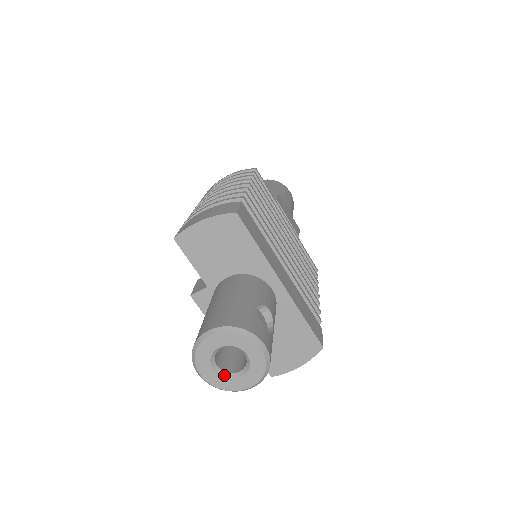
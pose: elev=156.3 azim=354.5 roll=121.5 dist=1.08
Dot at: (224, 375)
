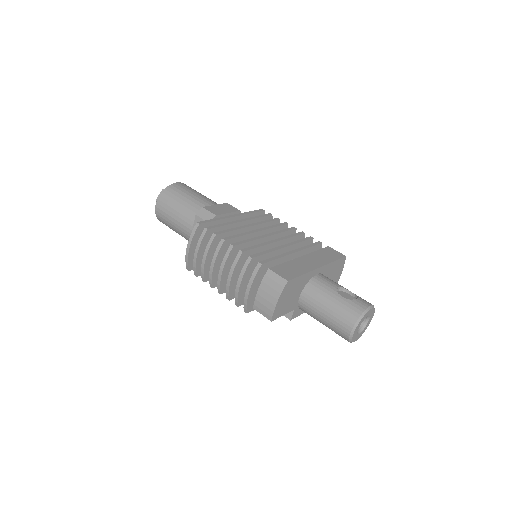
Dot at: (363, 329)
